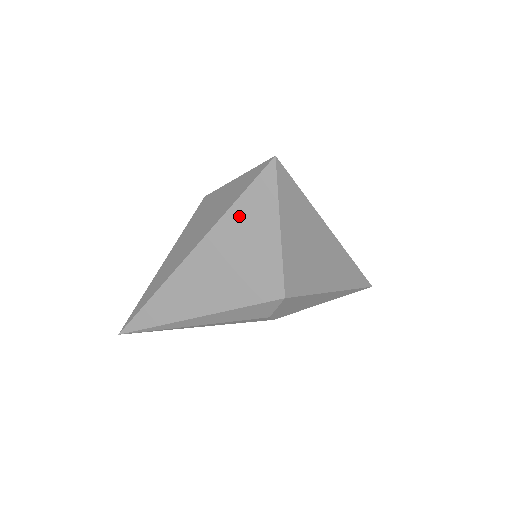
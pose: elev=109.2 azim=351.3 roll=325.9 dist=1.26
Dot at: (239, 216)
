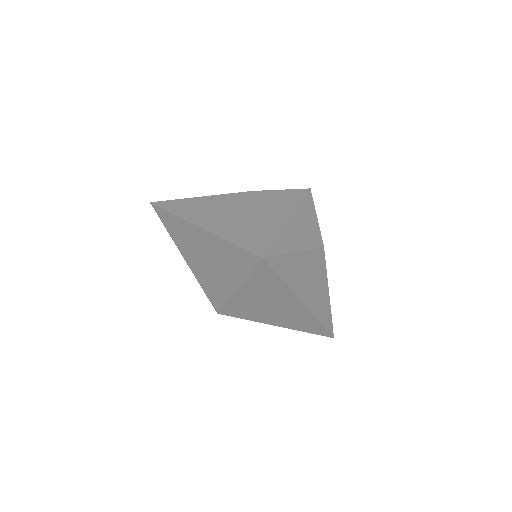
Dot at: (226, 251)
